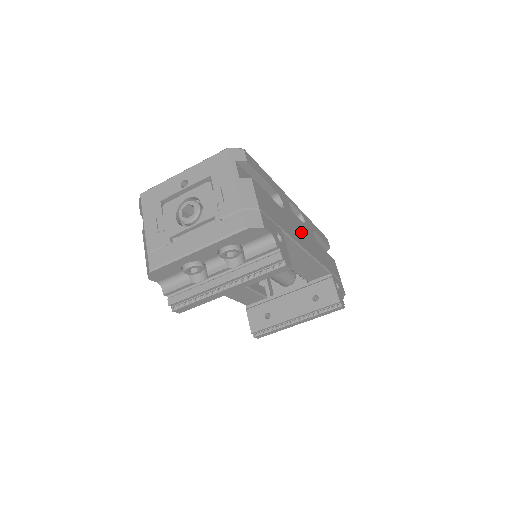
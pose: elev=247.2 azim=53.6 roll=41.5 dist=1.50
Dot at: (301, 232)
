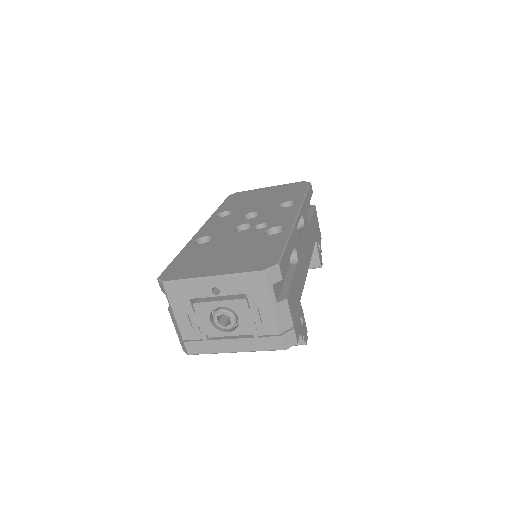
Dot at: (304, 251)
